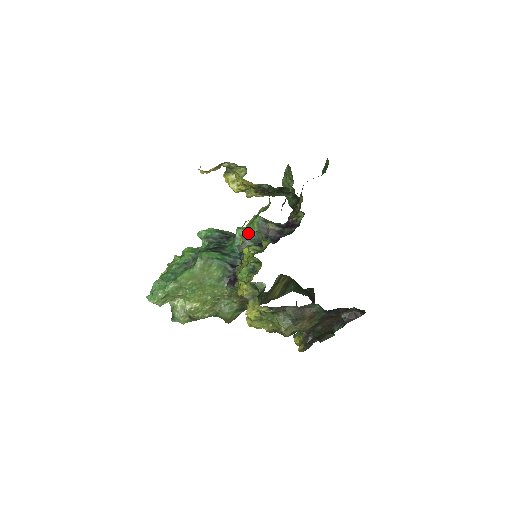
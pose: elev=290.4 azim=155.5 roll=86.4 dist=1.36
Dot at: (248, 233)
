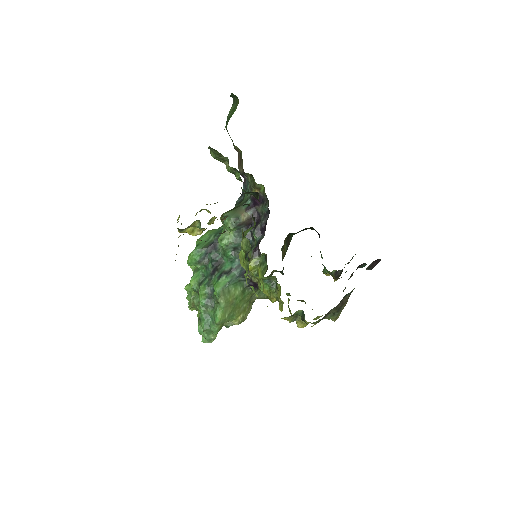
Dot at: occluded
